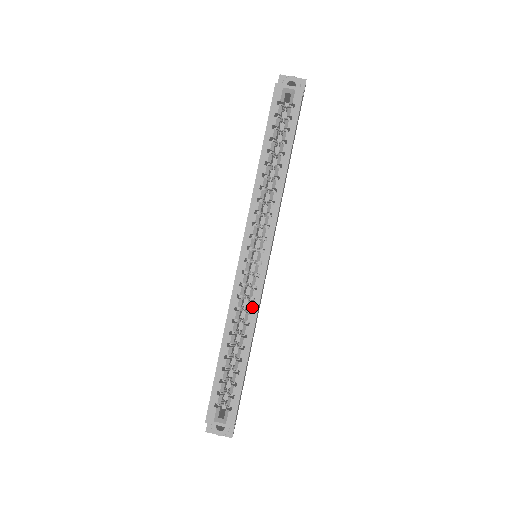
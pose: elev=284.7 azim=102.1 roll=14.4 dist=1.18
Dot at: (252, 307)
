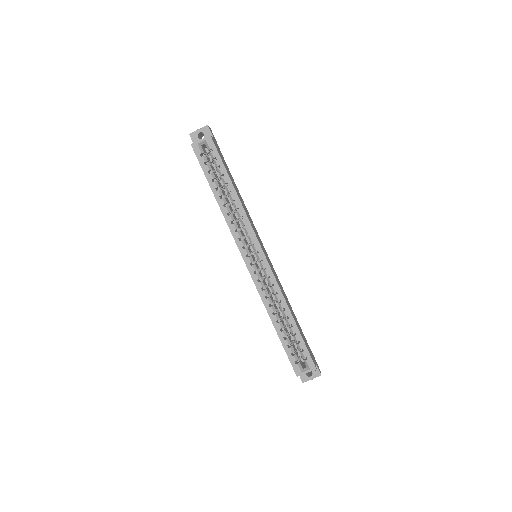
Dot at: (275, 289)
